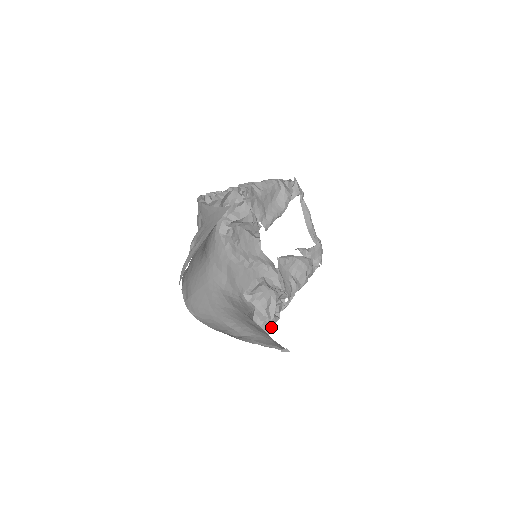
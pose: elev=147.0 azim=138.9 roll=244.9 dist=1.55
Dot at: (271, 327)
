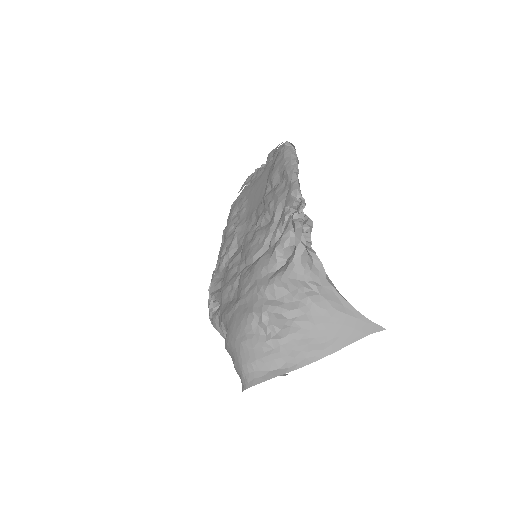
Dot at: occluded
